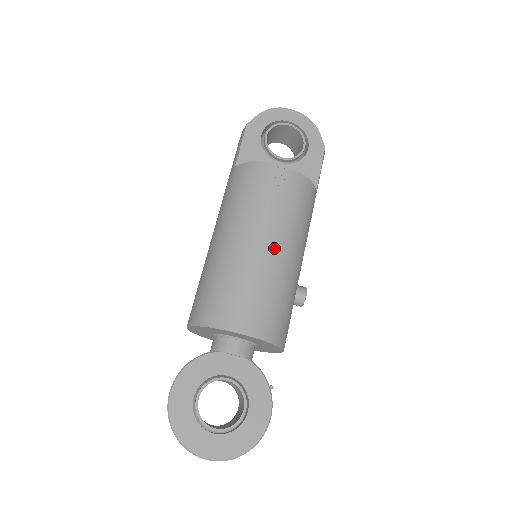
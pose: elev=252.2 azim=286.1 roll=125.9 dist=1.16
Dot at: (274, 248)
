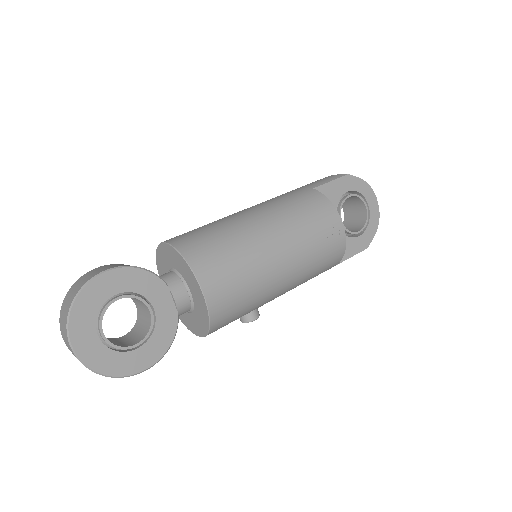
Dot at: (283, 269)
